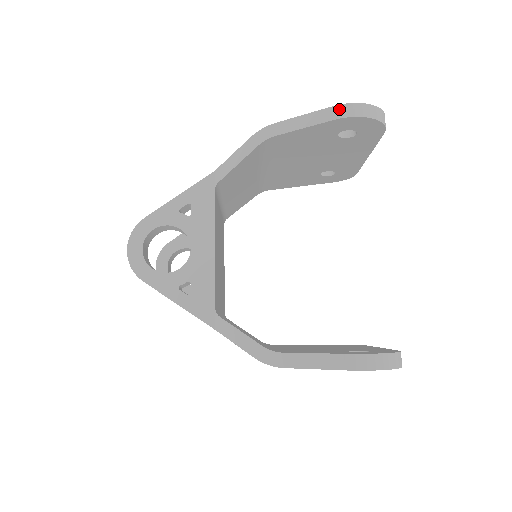
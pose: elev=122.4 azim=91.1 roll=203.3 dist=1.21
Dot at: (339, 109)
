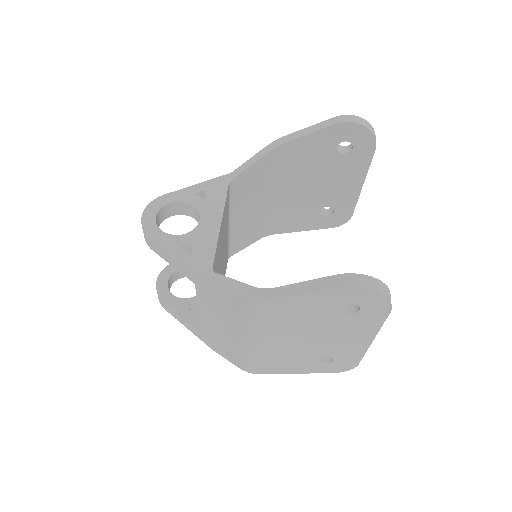
Dot at: (339, 118)
